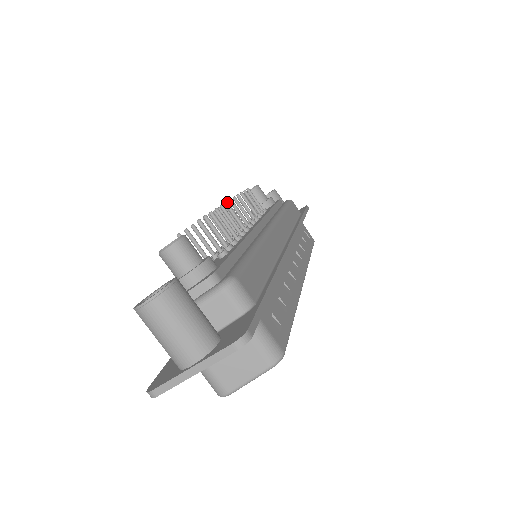
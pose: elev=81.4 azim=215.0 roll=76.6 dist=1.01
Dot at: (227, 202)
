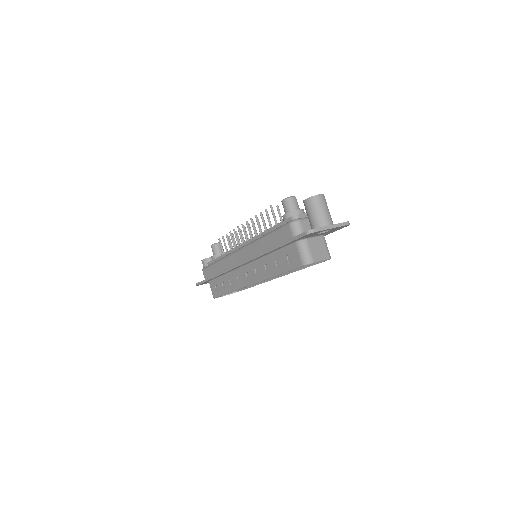
Dot at: occluded
